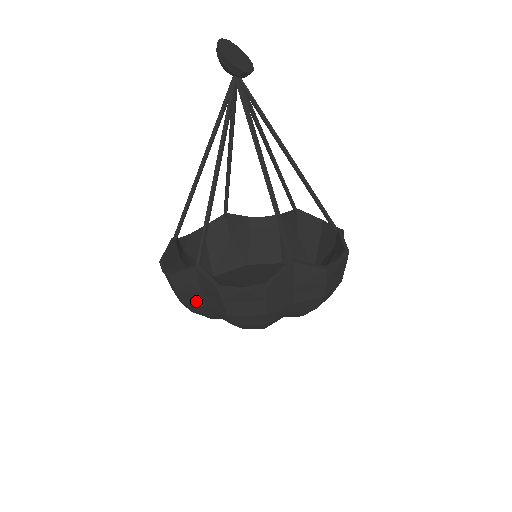
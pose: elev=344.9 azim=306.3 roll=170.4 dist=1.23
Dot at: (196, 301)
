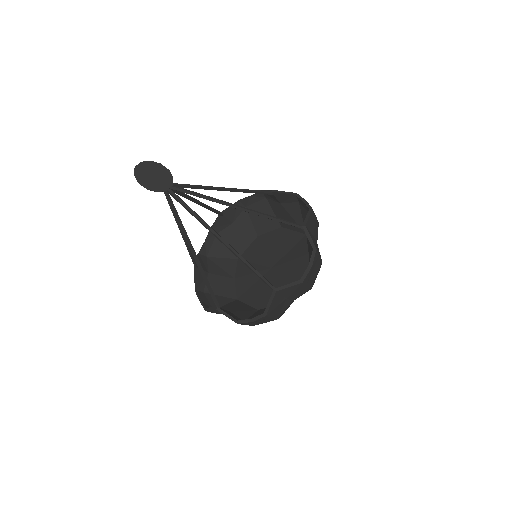
Dot at: occluded
